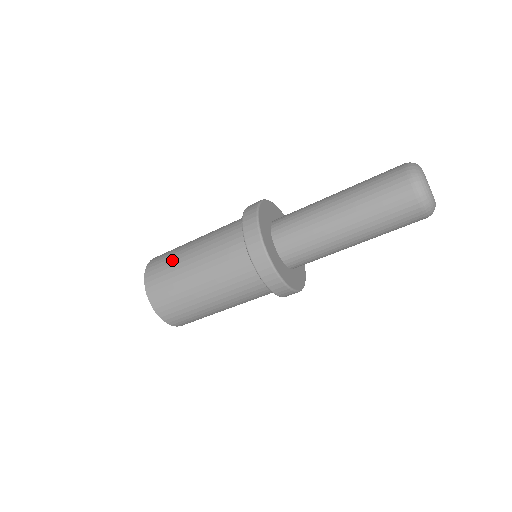
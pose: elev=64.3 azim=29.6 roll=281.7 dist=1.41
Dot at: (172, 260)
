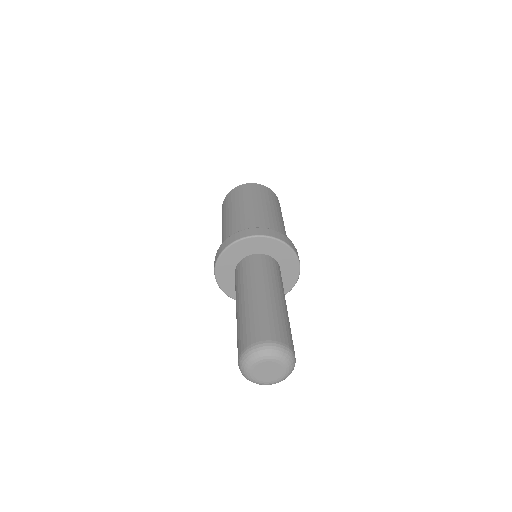
Dot at: occluded
